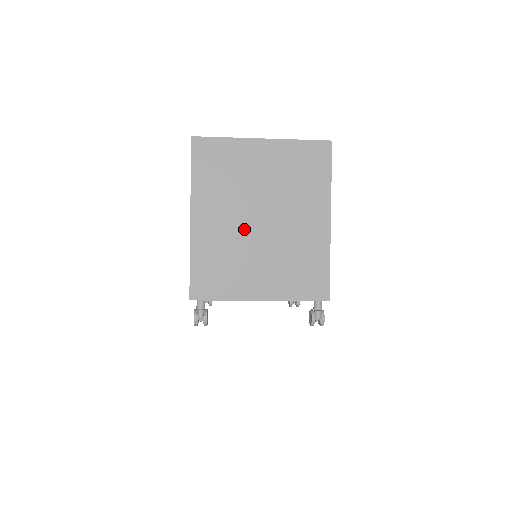
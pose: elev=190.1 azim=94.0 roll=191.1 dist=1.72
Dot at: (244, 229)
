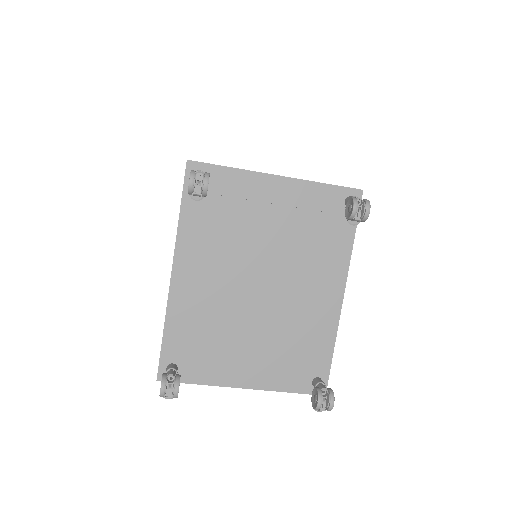
Dot at: occluded
